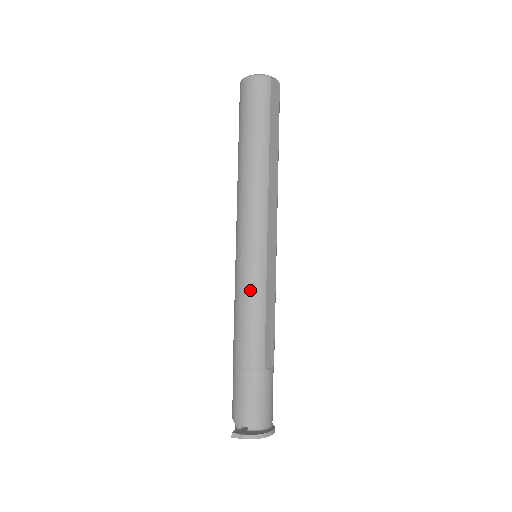
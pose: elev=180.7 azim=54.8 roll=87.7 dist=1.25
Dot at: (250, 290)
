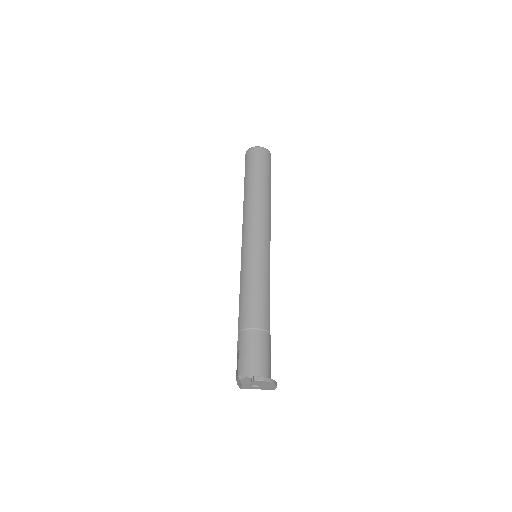
Dot at: (262, 272)
